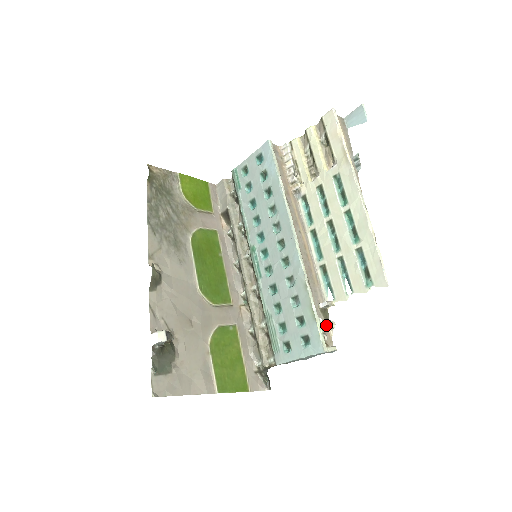
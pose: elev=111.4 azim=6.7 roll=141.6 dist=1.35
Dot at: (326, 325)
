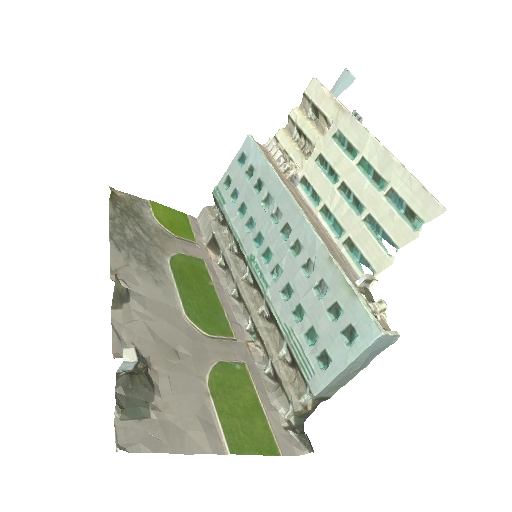
Dot at: occluded
